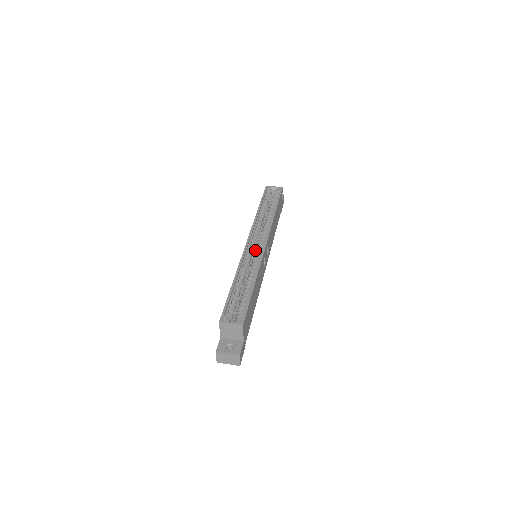
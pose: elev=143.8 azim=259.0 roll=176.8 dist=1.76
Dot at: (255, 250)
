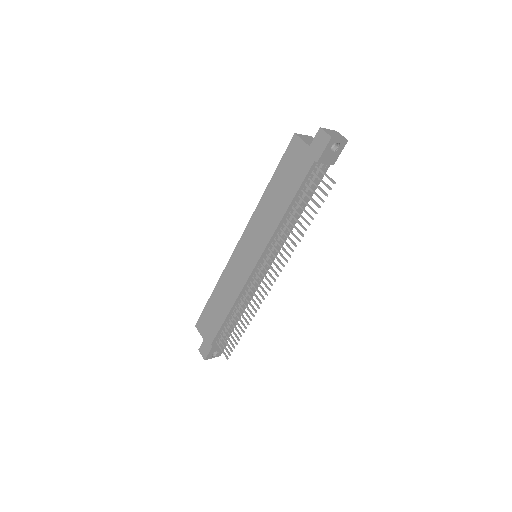
Dot at: occluded
